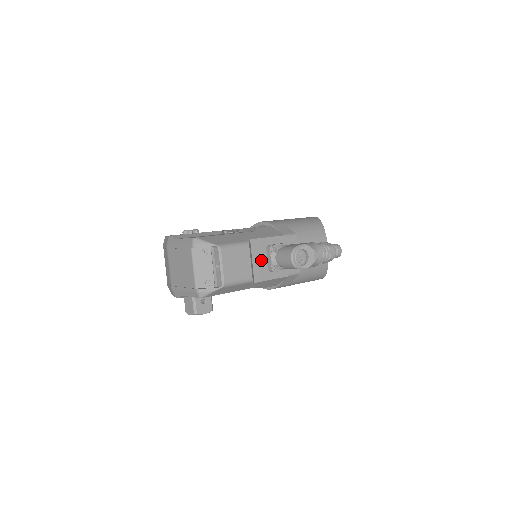
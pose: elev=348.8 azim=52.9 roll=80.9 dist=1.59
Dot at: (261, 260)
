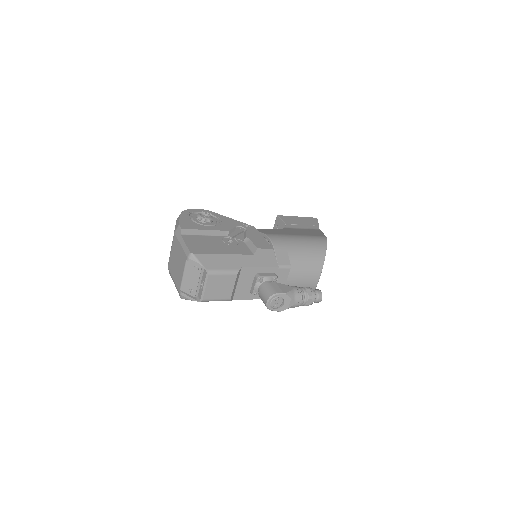
Dot at: (246, 284)
